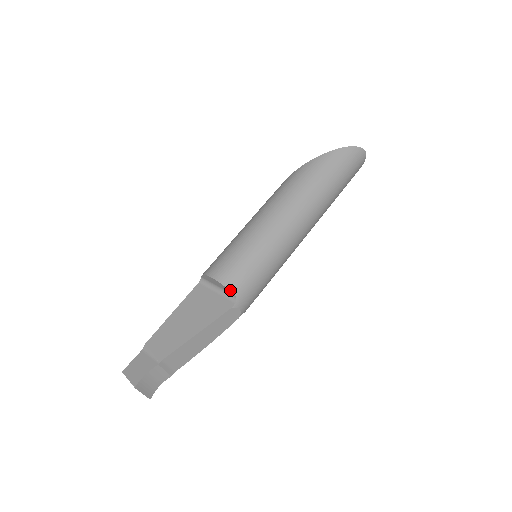
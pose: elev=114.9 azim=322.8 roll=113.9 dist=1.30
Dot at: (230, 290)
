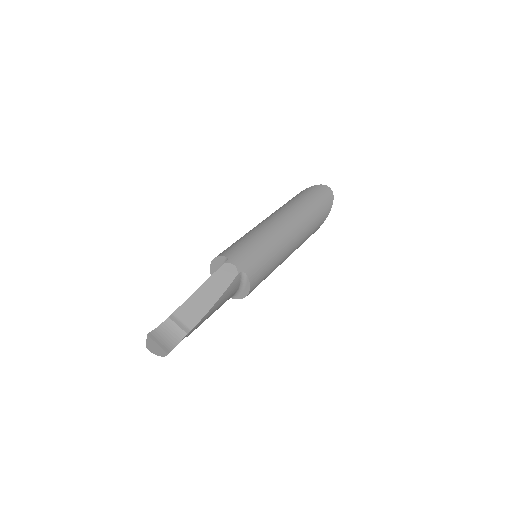
Dot at: (222, 256)
